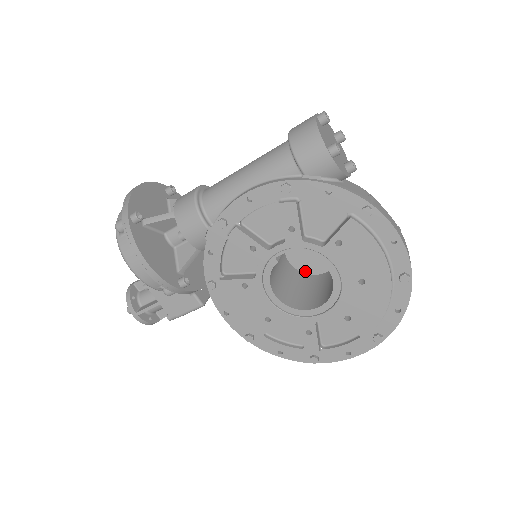
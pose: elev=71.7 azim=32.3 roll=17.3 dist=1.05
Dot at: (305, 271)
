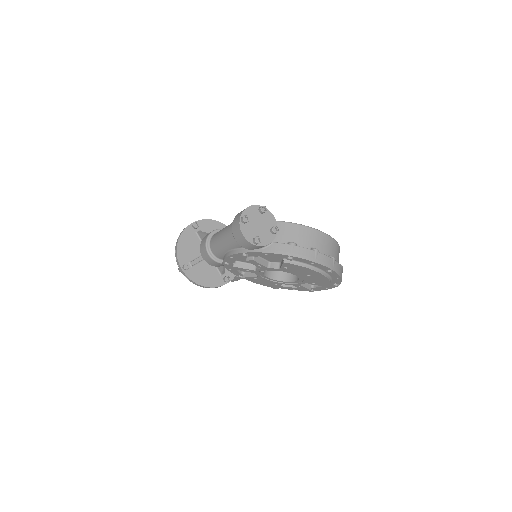
Dot at: occluded
